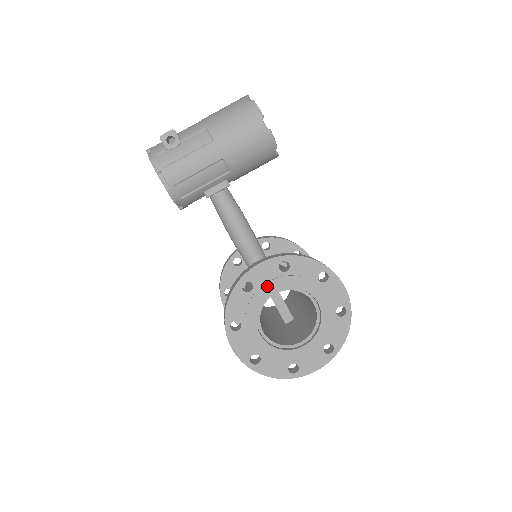
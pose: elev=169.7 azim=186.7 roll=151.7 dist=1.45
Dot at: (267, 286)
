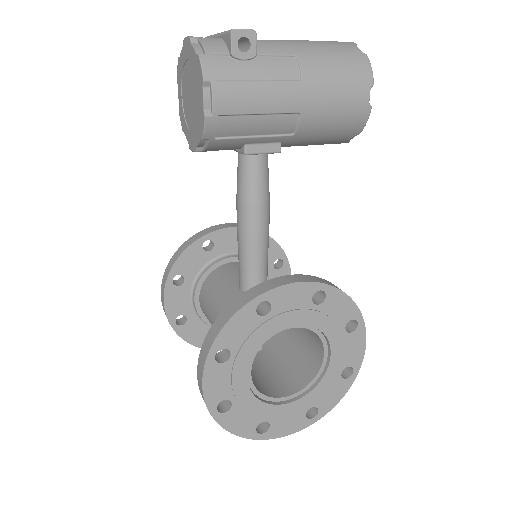
Dot at: (288, 316)
